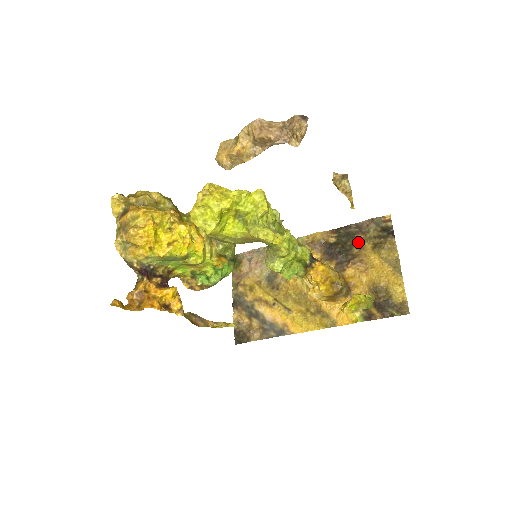
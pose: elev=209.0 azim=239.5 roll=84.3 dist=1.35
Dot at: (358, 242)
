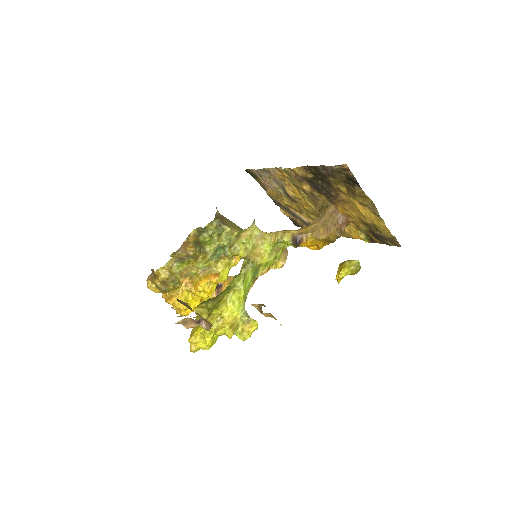
Dot at: (332, 183)
